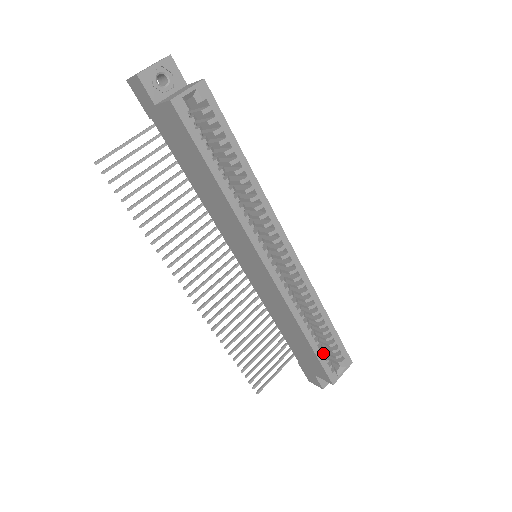
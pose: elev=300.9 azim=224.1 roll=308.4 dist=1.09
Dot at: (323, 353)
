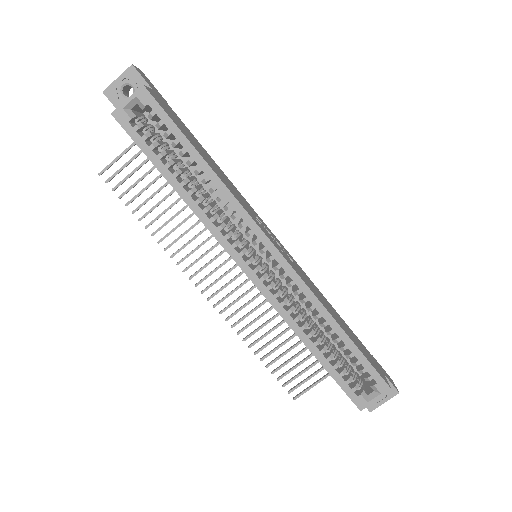
Dot at: (340, 372)
